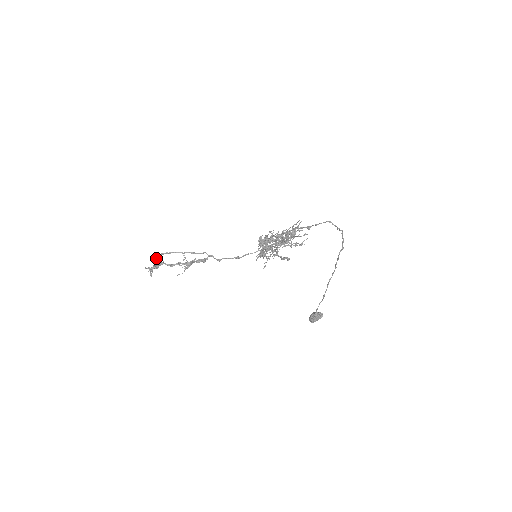
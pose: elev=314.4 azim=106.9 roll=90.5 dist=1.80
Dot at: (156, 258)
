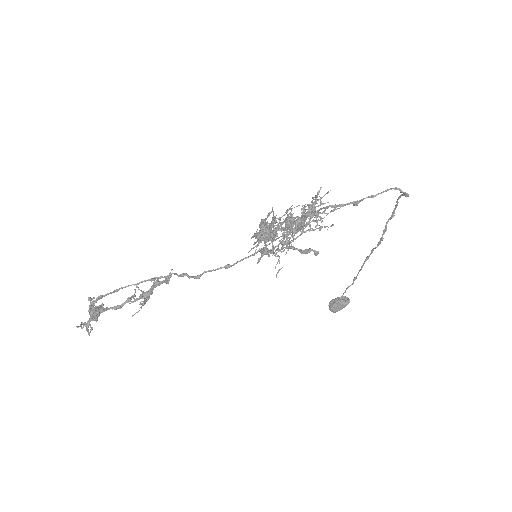
Dot at: (91, 306)
